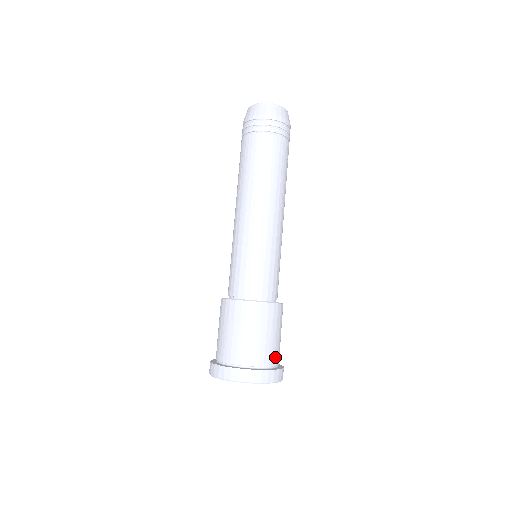
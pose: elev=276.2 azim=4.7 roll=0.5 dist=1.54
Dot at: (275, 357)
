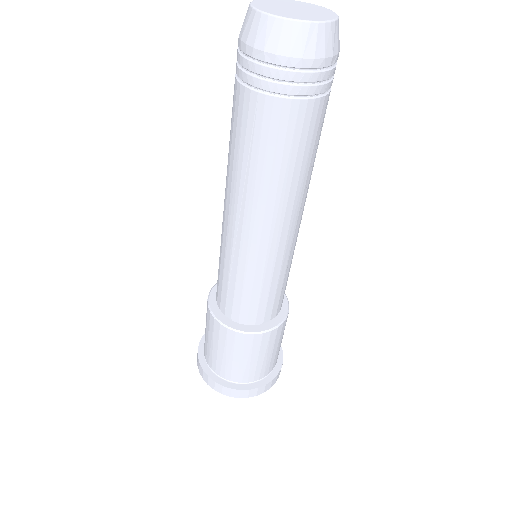
Dot at: (270, 367)
